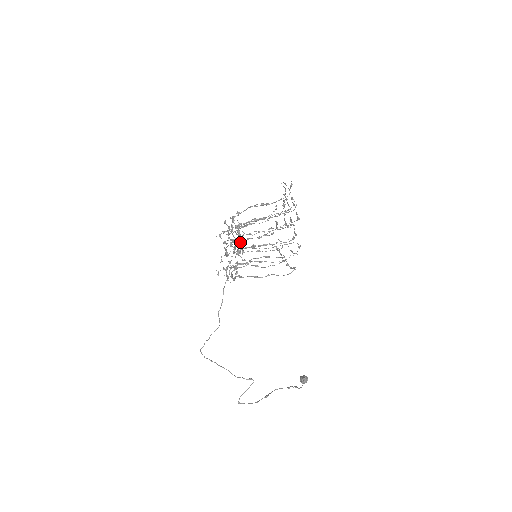
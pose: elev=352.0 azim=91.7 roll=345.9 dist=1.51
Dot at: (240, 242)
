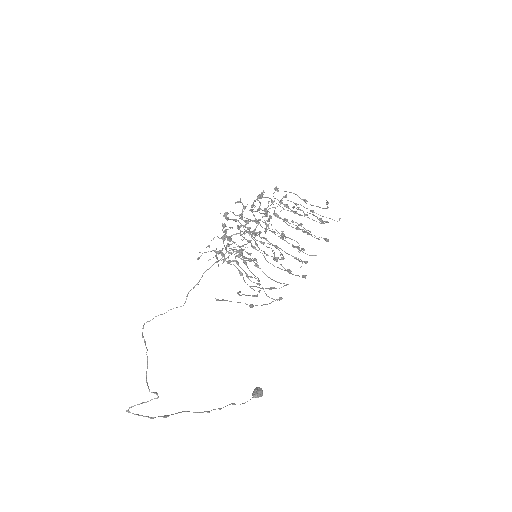
Dot at: (267, 220)
